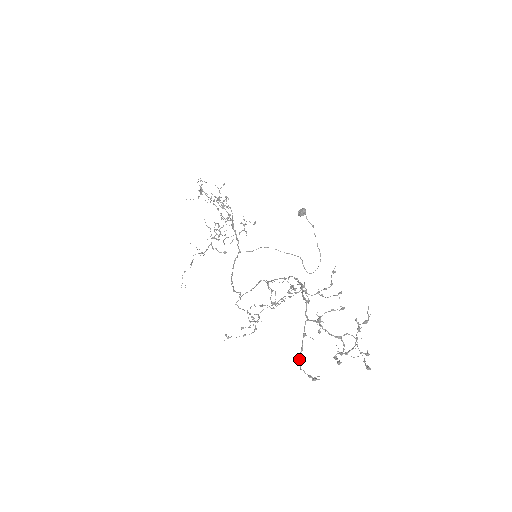
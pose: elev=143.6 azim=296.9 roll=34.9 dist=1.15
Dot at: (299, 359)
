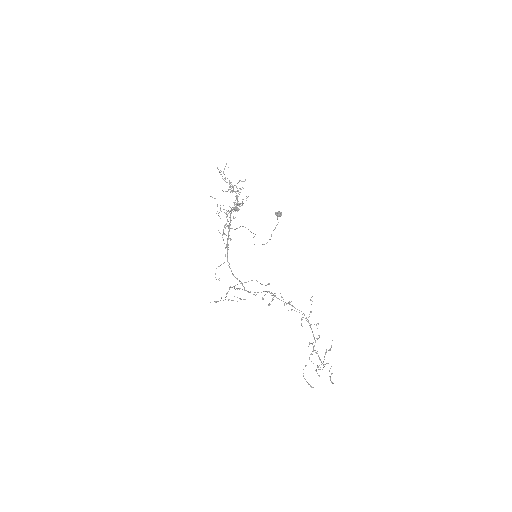
Dot at: occluded
